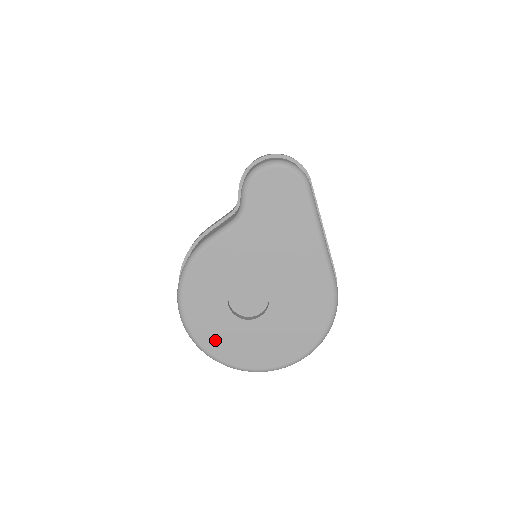
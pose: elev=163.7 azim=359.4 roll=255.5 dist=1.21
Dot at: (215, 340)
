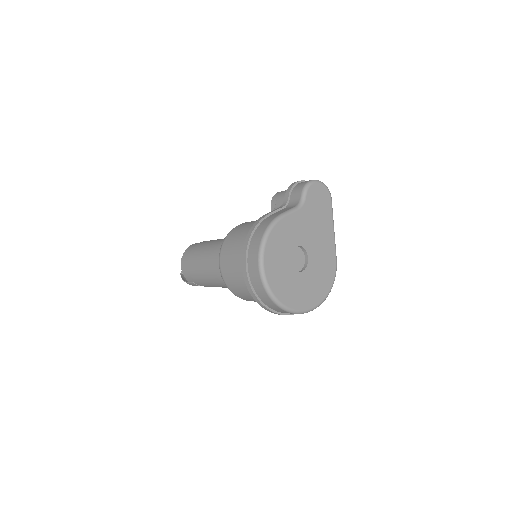
Dot at: (277, 283)
